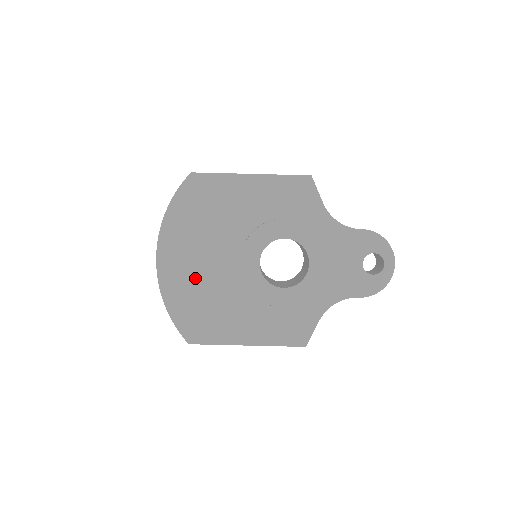
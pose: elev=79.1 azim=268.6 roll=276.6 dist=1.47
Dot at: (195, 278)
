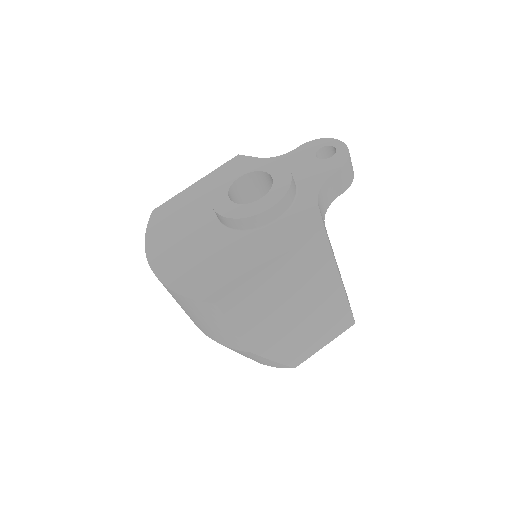
Dot at: (191, 257)
